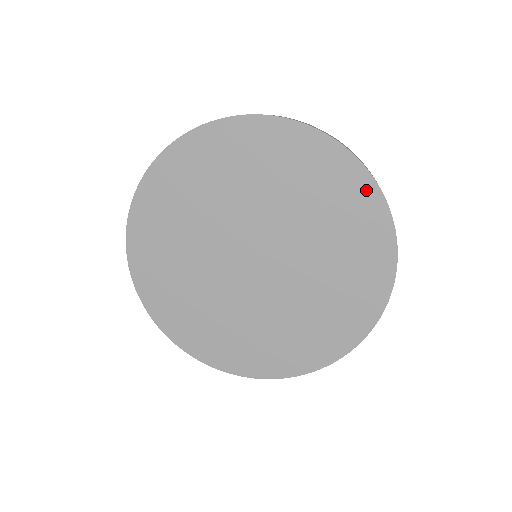
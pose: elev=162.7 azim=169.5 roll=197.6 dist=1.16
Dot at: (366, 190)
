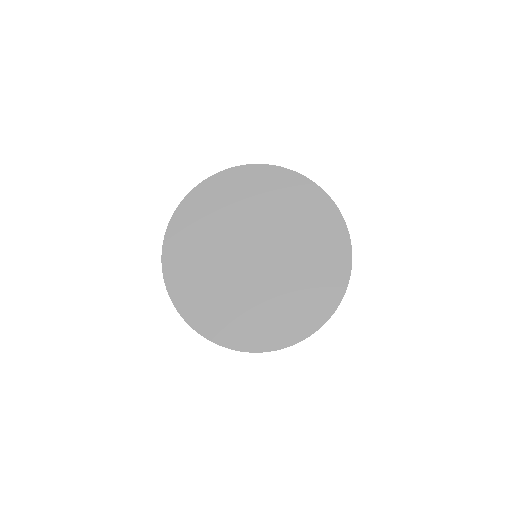
Dot at: (328, 207)
